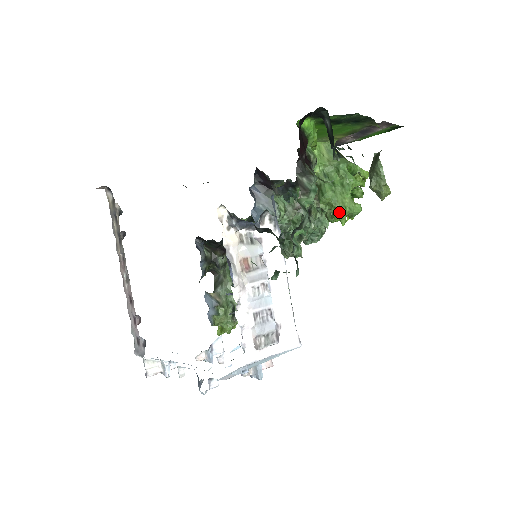
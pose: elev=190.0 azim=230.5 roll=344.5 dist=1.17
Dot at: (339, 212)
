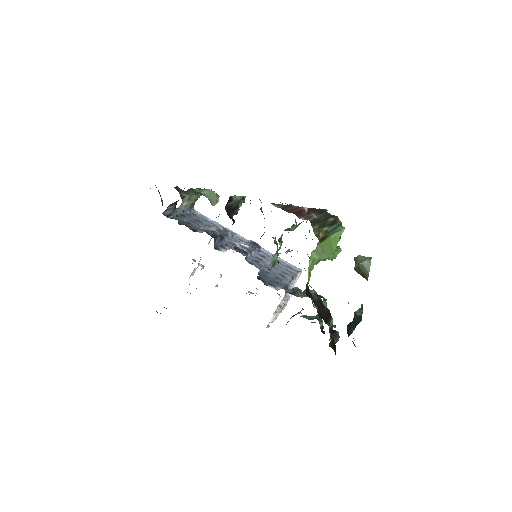
Dot at: occluded
